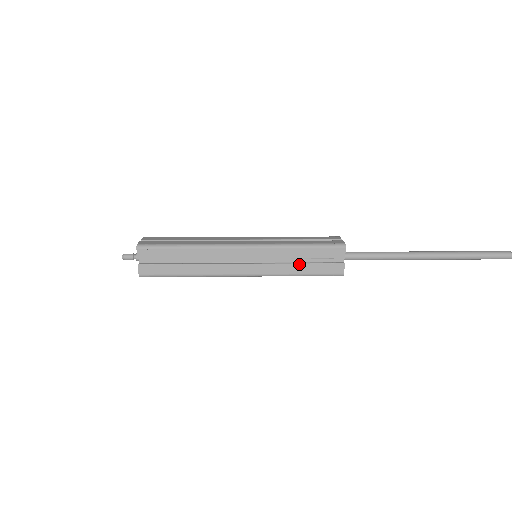
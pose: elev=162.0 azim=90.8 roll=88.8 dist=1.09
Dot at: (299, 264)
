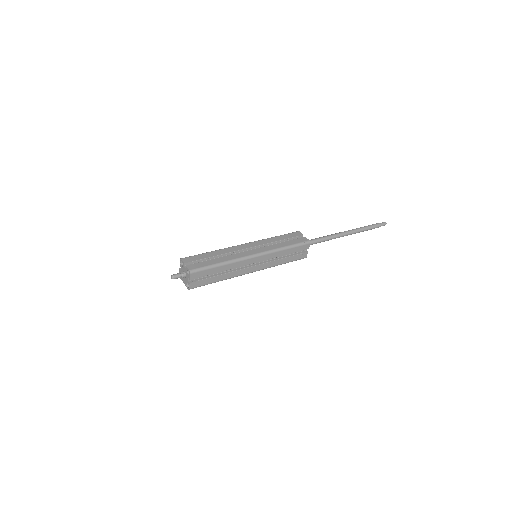
Dot at: (285, 258)
